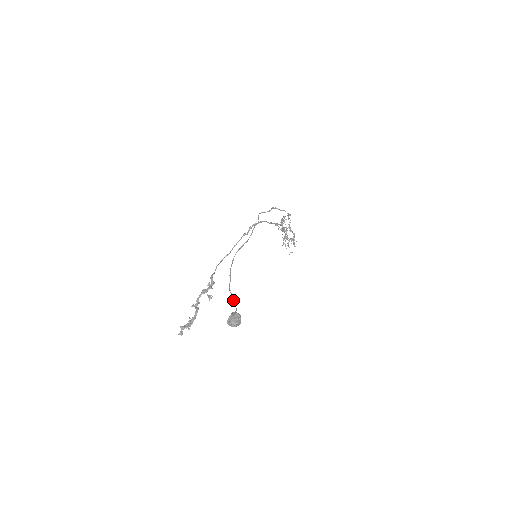
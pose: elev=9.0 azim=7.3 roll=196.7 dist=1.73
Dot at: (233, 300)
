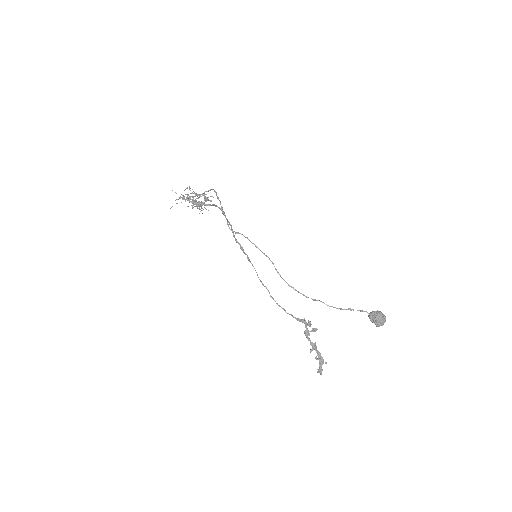
Dot at: occluded
